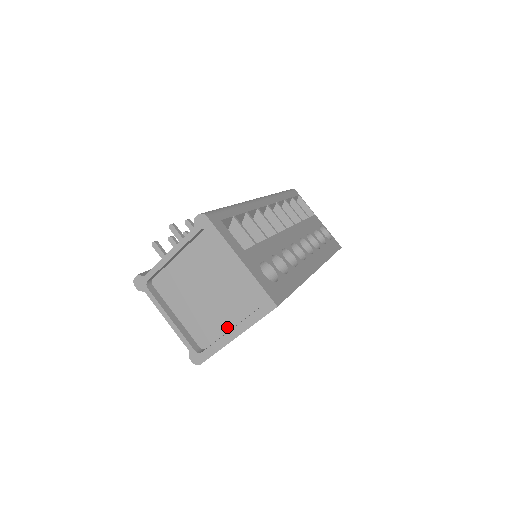
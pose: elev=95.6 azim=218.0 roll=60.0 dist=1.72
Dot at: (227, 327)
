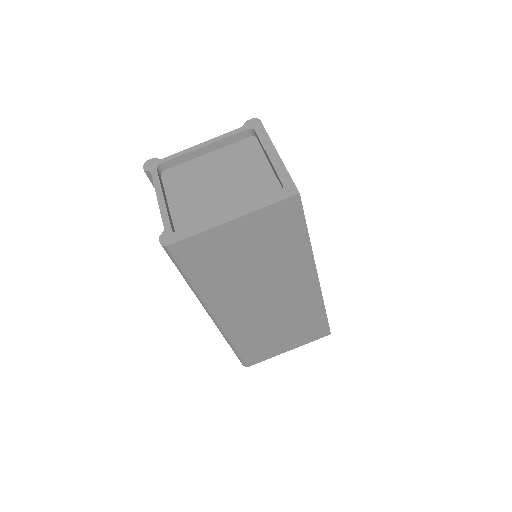
Dot at: occluded
